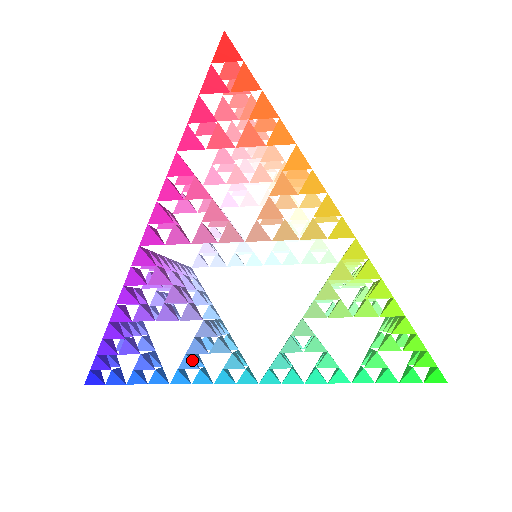
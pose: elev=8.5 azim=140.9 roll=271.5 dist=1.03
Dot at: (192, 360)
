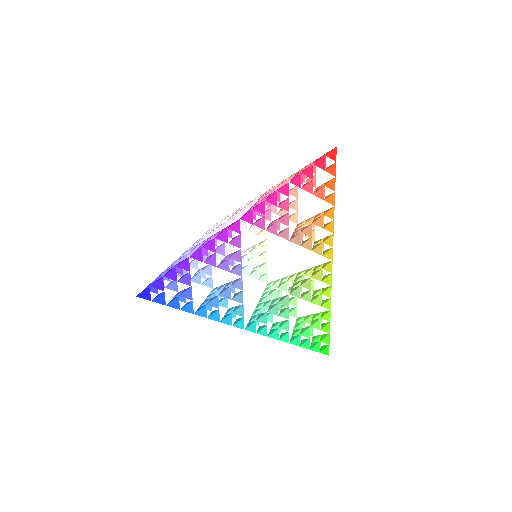
Dot at: (218, 301)
